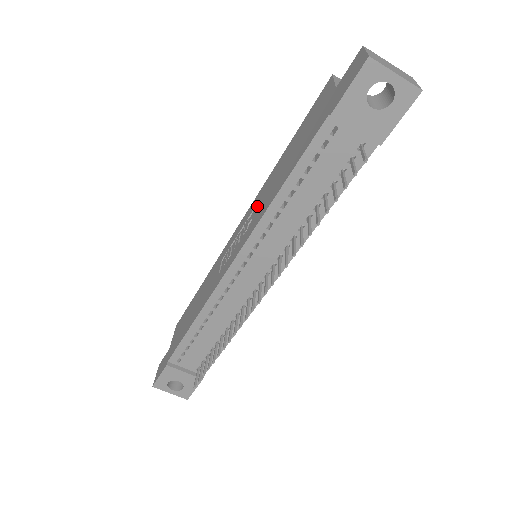
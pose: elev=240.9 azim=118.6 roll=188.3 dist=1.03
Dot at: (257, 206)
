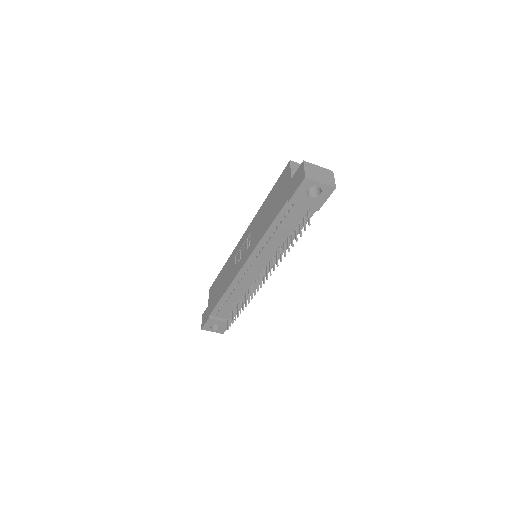
Dot at: (254, 231)
